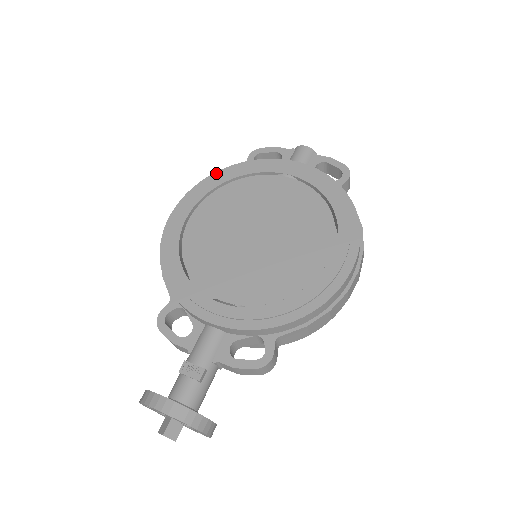
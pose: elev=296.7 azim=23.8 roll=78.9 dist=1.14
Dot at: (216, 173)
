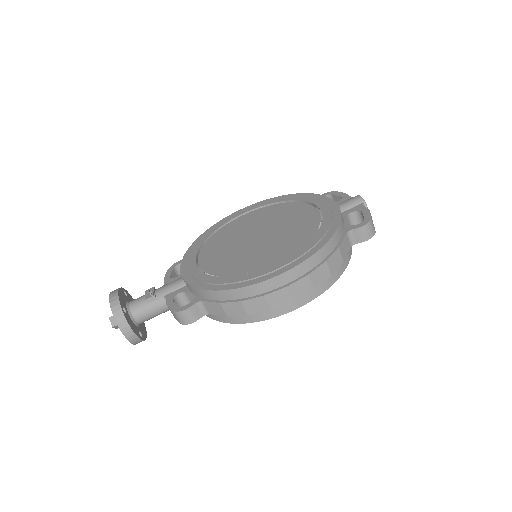
Dot at: (286, 195)
